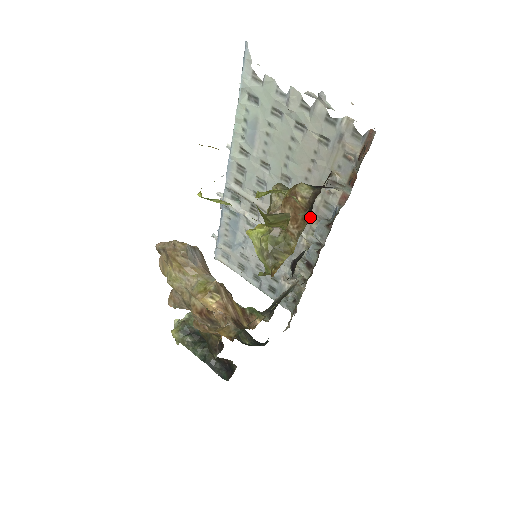
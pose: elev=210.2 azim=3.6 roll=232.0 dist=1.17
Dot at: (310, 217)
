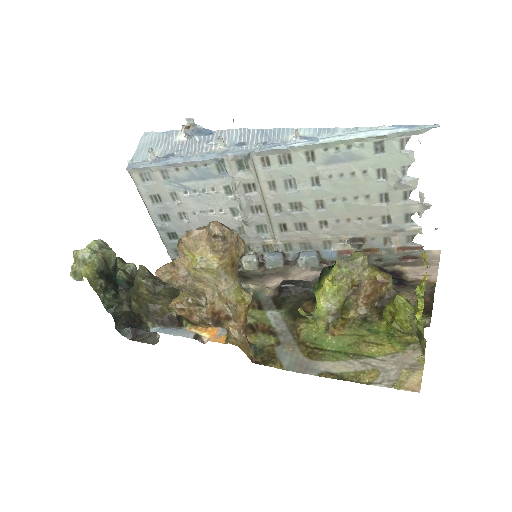
Dot at: (381, 304)
